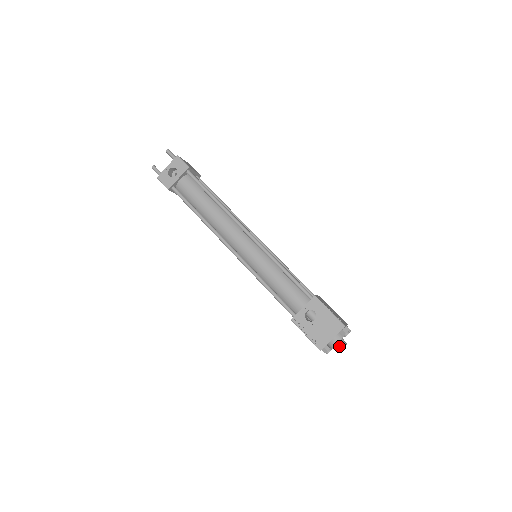
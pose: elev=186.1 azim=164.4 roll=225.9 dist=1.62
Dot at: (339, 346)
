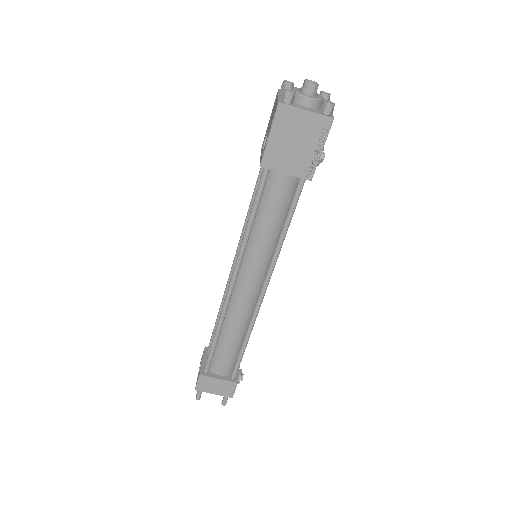
Dot at: (303, 87)
